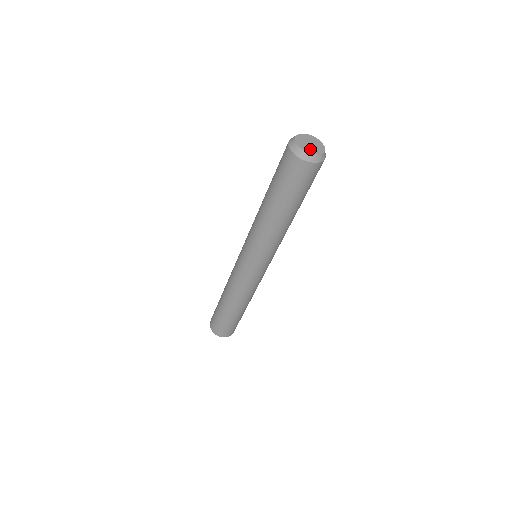
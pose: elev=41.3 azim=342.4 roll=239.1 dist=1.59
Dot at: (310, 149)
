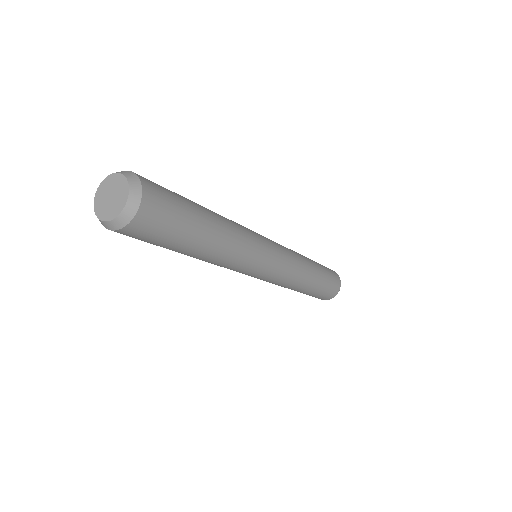
Dot at: (104, 209)
